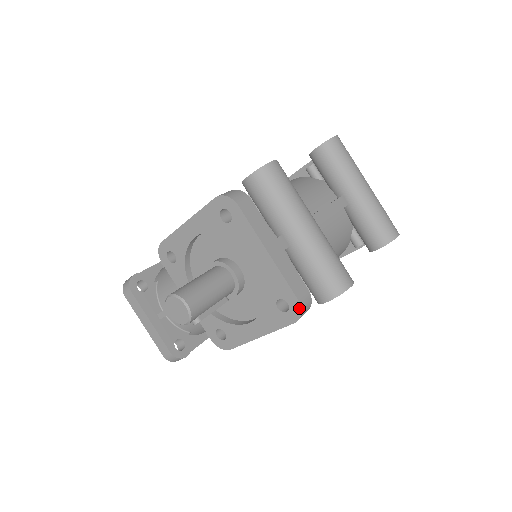
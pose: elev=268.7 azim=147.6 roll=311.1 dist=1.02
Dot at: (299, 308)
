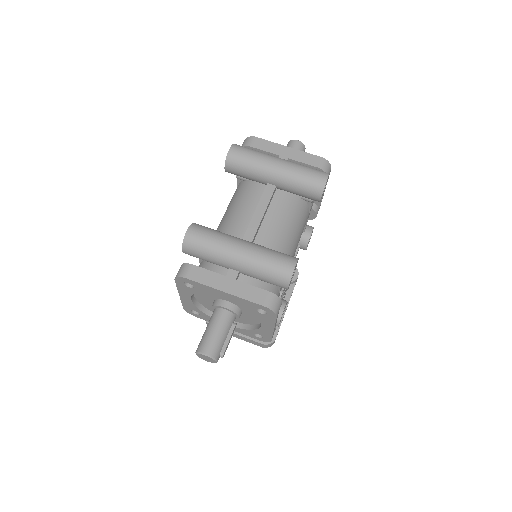
Dot at: (269, 310)
